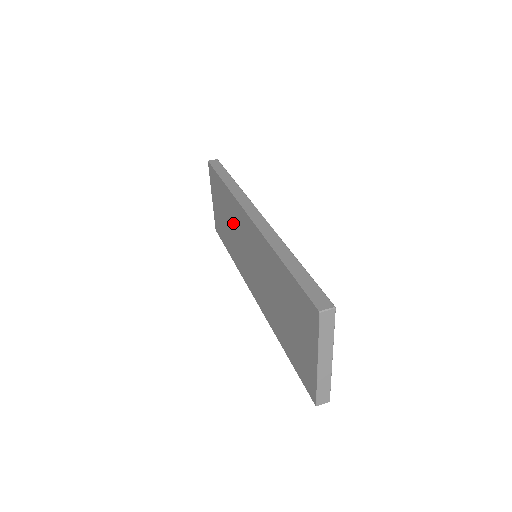
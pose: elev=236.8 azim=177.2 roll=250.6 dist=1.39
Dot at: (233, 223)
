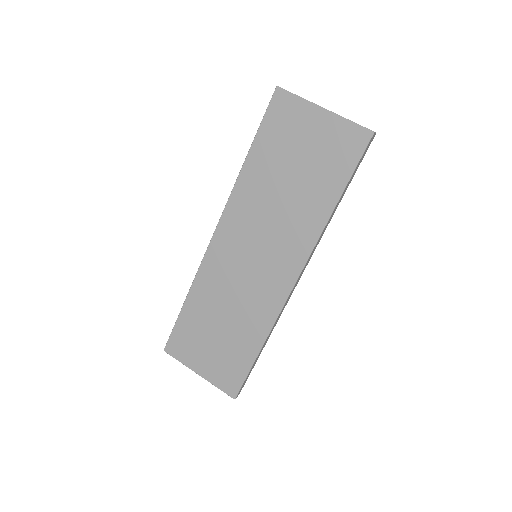
Dot at: (223, 297)
